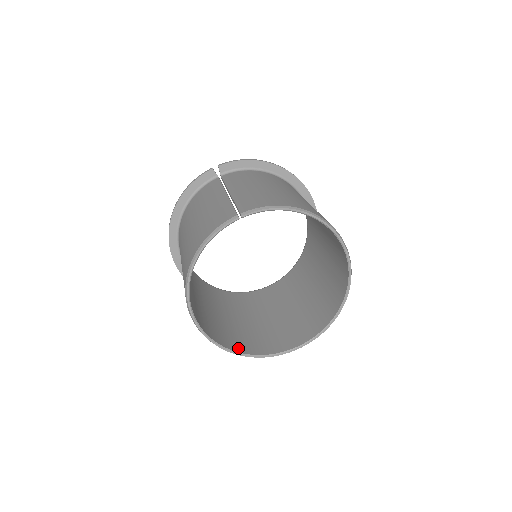
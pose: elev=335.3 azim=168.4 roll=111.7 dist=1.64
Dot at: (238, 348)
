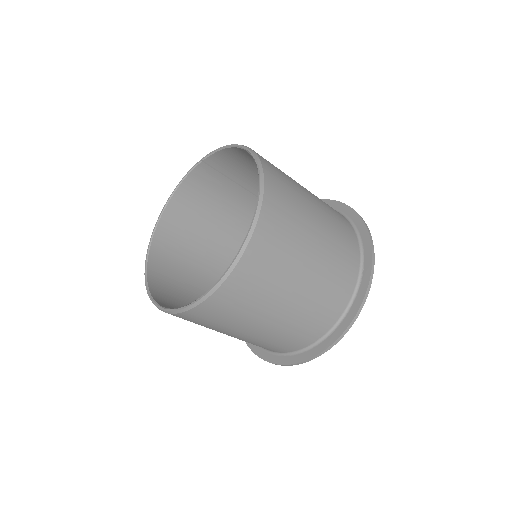
Dot at: (161, 301)
